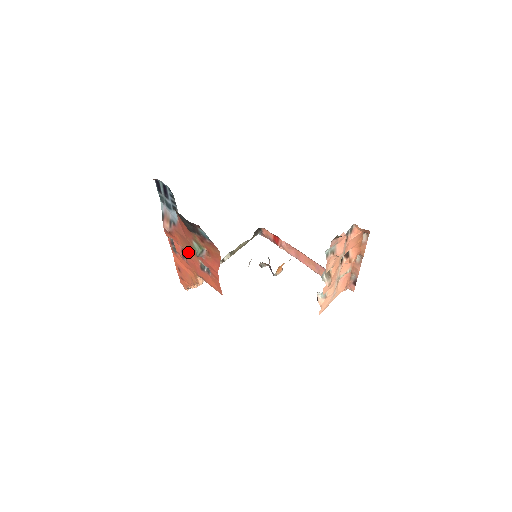
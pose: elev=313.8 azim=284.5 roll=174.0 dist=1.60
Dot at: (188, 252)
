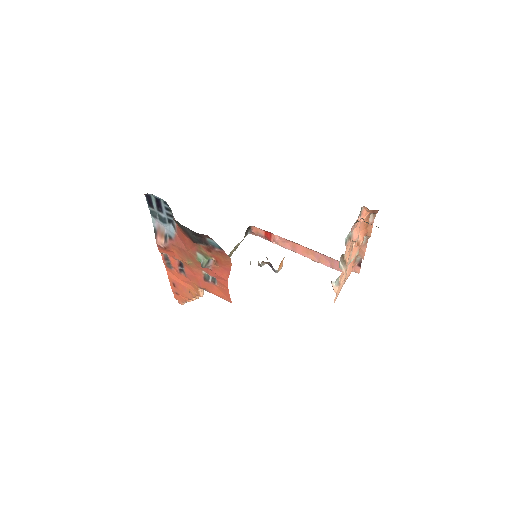
Dot at: (189, 265)
